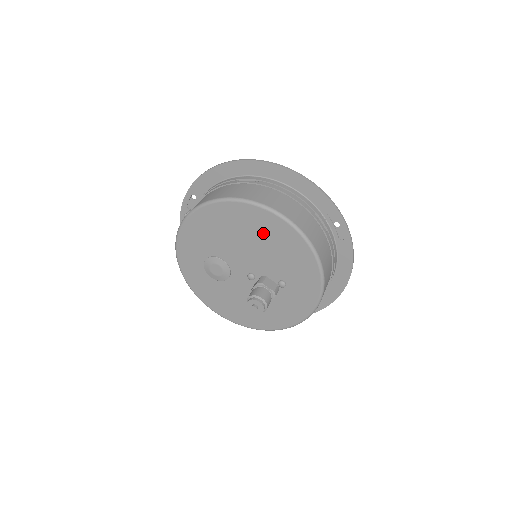
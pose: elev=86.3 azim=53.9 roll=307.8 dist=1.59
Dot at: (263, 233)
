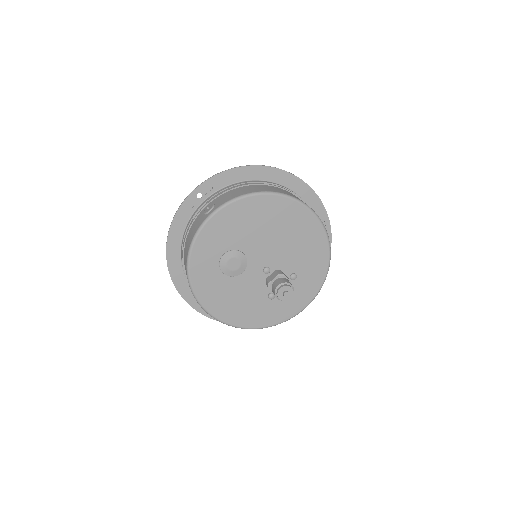
Dot at: (293, 227)
